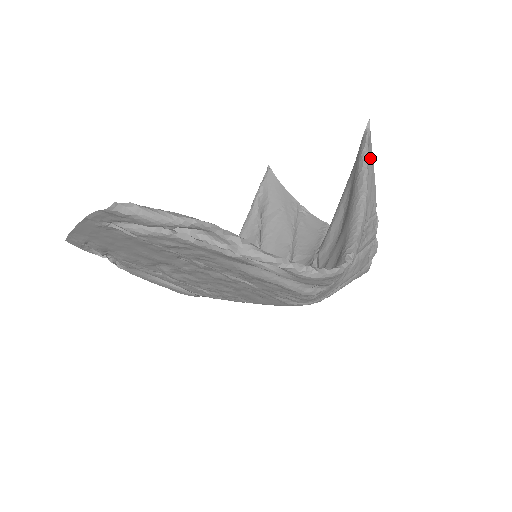
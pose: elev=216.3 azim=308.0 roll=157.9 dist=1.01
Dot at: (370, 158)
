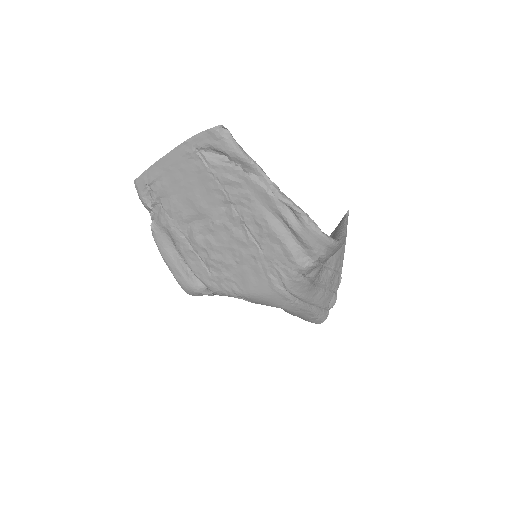
Dot at: occluded
